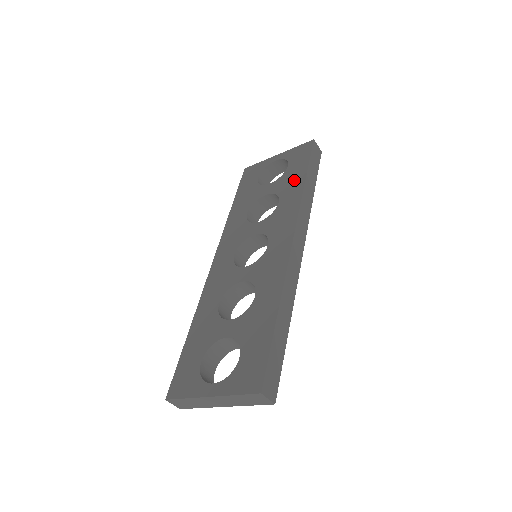
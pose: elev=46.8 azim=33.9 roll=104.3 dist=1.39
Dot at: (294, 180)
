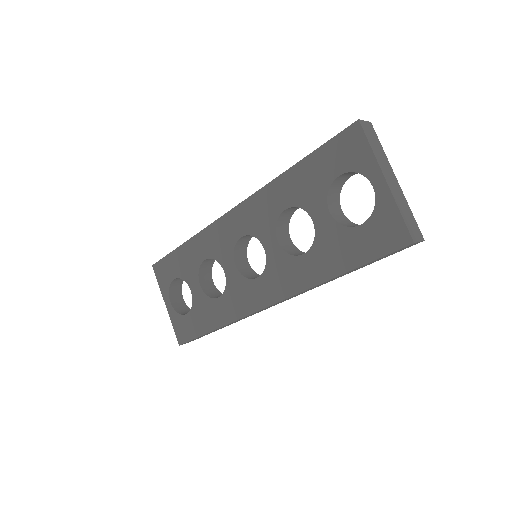
Dot at: (335, 257)
